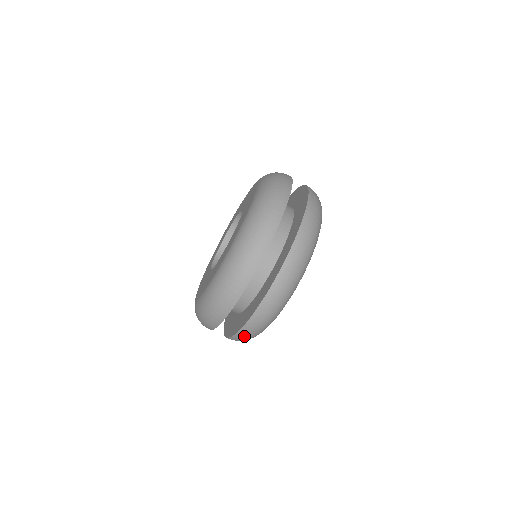
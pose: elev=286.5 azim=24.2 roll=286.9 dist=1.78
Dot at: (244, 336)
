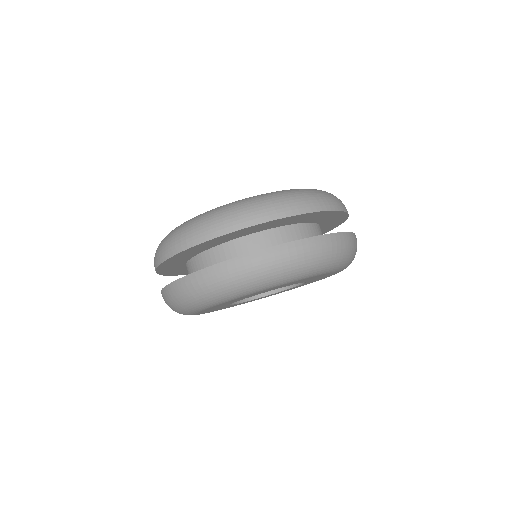
Dot at: (166, 298)
